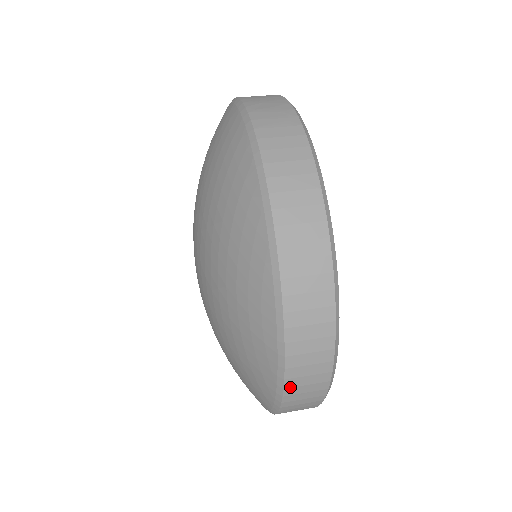
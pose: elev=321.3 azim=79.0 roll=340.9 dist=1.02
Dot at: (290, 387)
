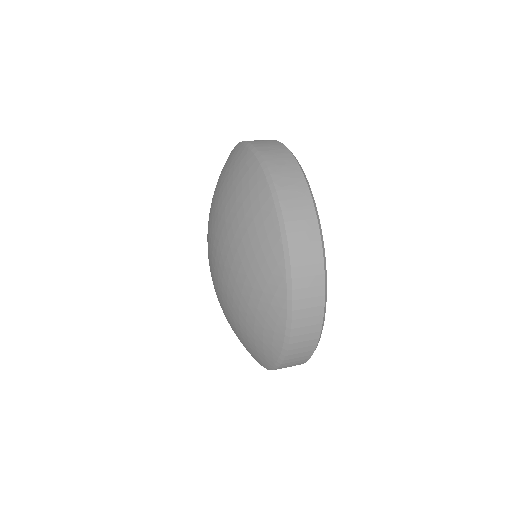
Dot at: (283, 366)
